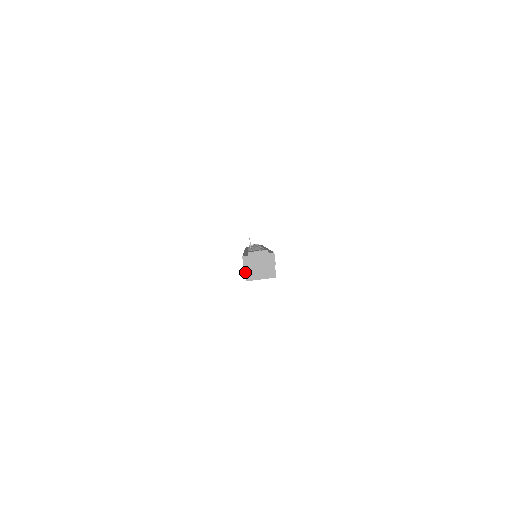
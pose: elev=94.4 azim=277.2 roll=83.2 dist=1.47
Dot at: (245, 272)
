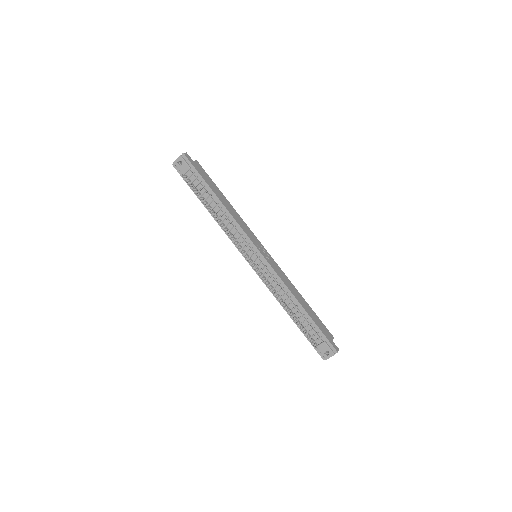
Dot at: occluded
